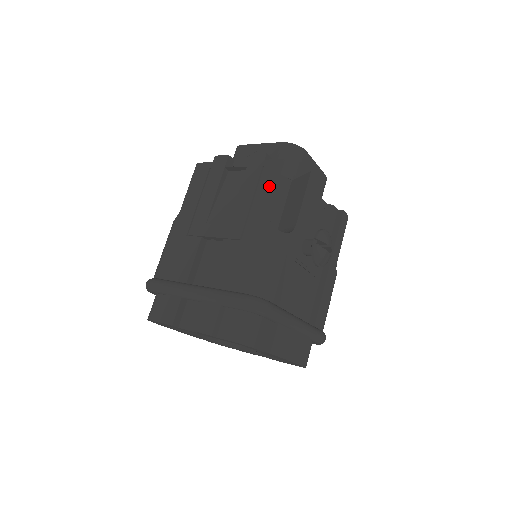
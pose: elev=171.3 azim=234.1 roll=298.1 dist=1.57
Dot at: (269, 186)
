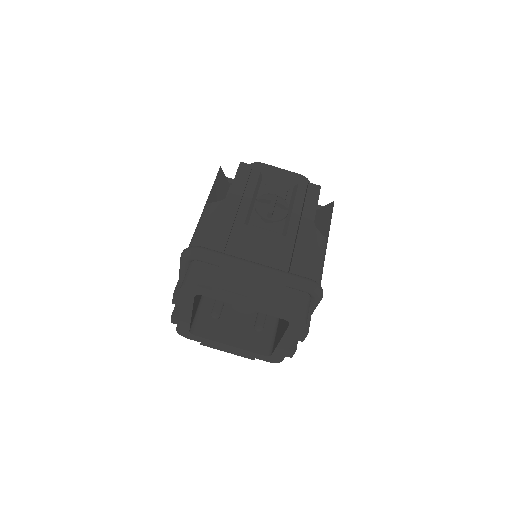
Dot at: occluded
